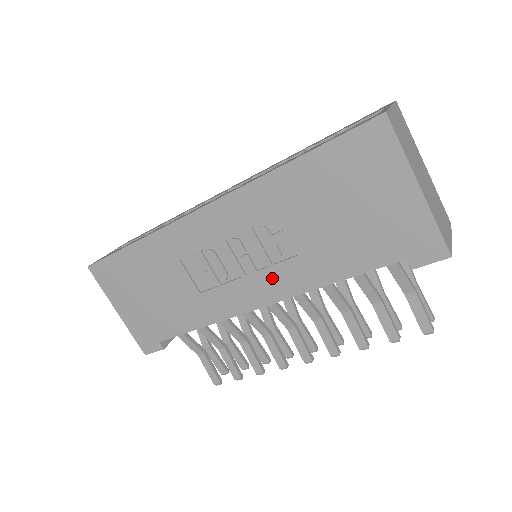
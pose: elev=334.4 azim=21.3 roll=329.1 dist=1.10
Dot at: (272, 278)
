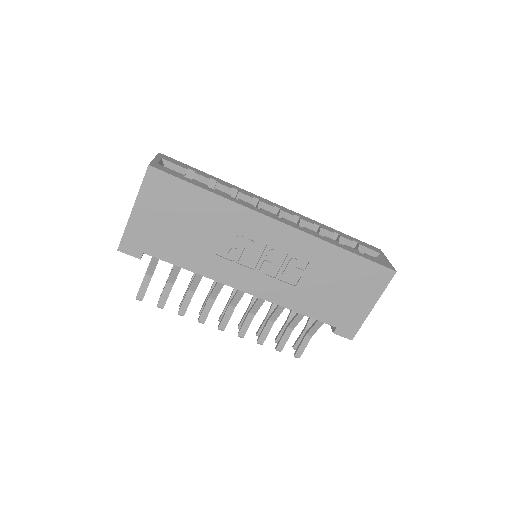
Dot at: (269, 284)
